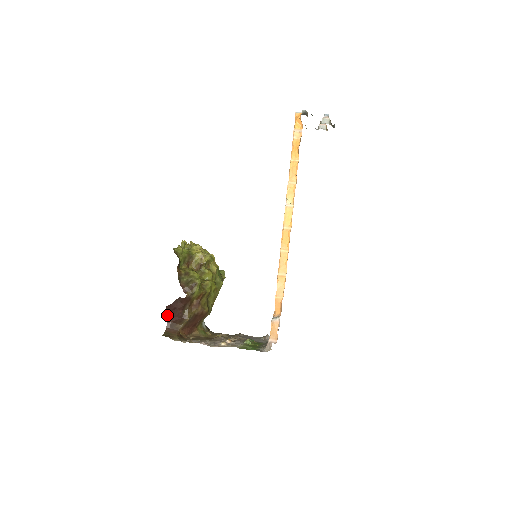
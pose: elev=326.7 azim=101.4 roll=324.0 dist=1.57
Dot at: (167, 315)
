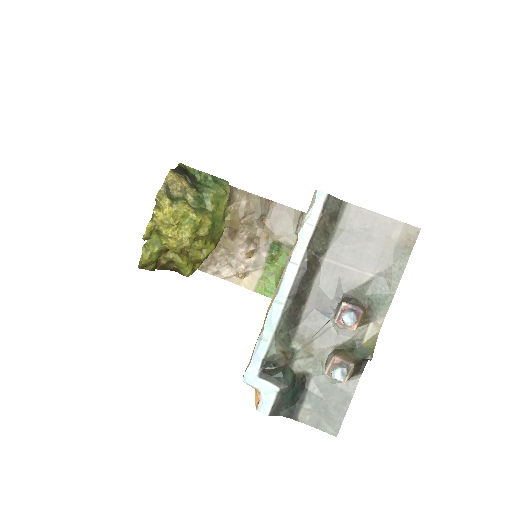
Dot at: occluded
